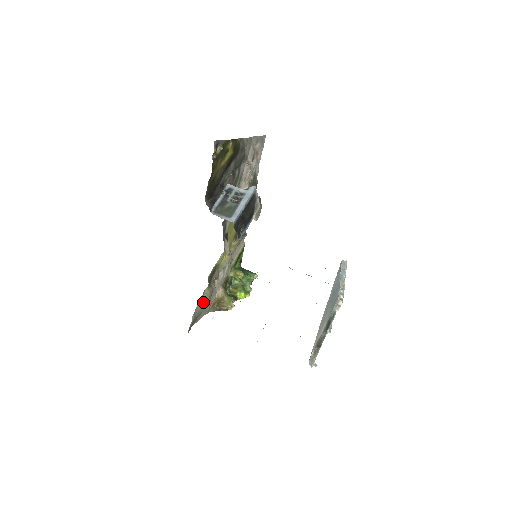
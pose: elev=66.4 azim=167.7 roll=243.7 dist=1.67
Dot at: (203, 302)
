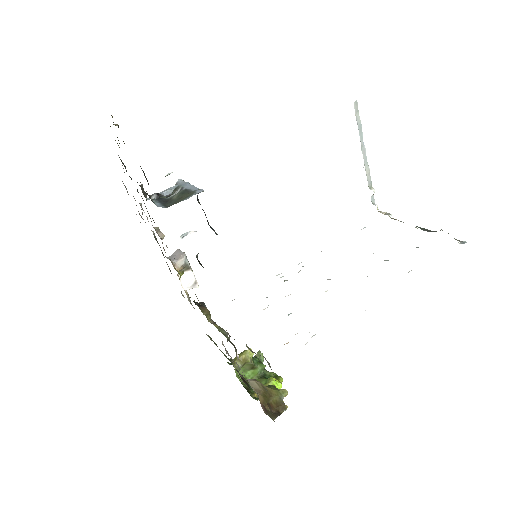
Dot at: occluded
